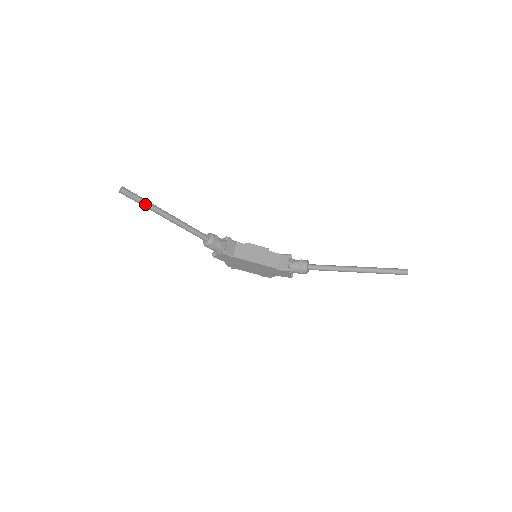
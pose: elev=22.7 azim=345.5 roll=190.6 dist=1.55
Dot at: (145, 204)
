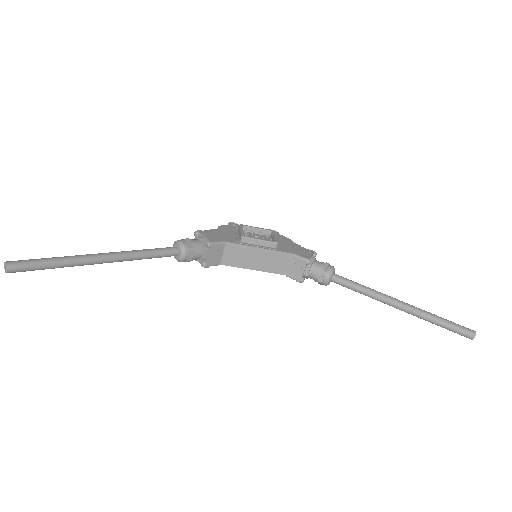
Dot at: (57, 267)
